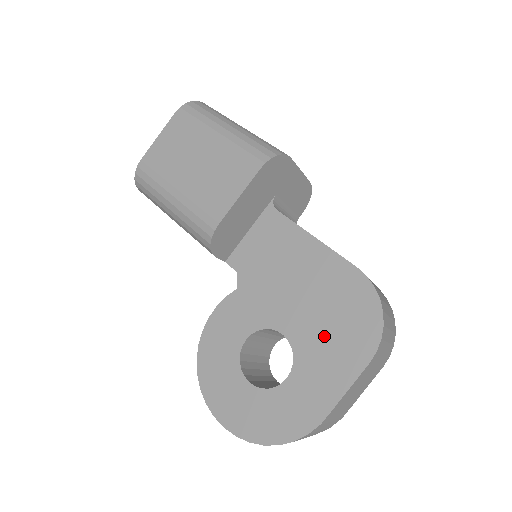
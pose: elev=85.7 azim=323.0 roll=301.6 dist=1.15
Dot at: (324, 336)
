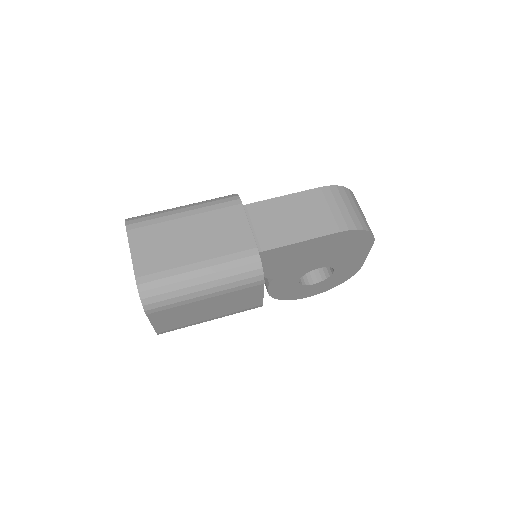
Dot at: (342, 255)
